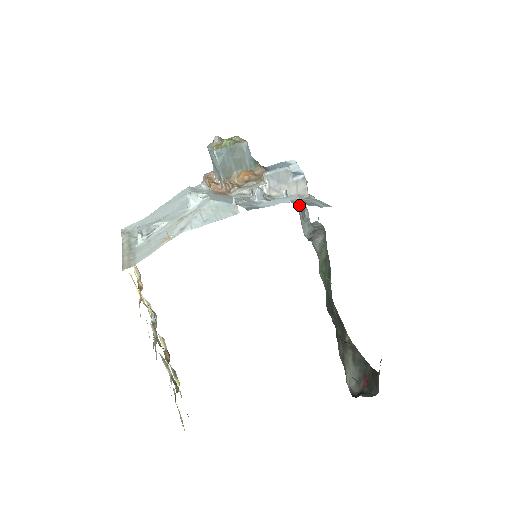
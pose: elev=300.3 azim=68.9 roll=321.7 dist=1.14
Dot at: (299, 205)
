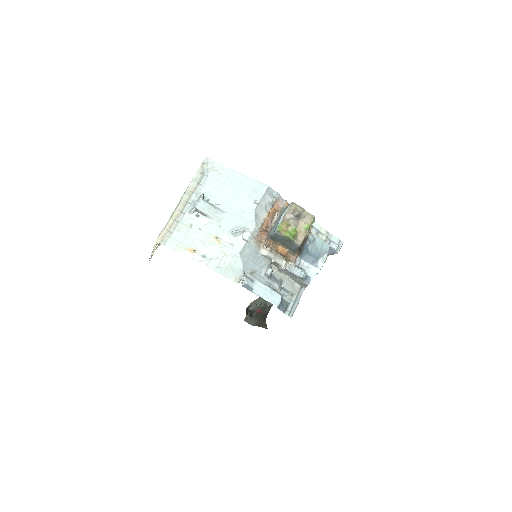
Dot at: occluded
